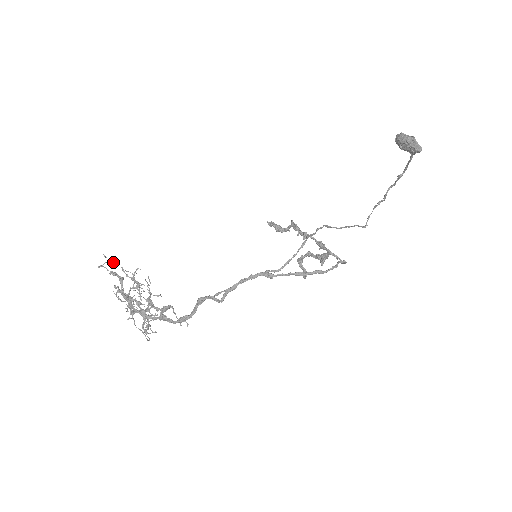
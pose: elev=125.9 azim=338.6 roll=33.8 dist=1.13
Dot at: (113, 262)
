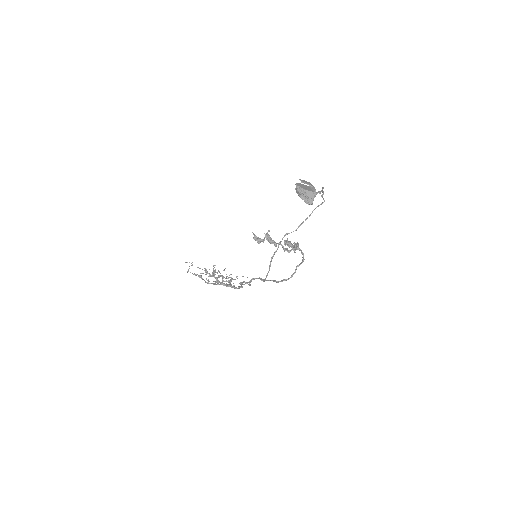
Dot at: occluded
